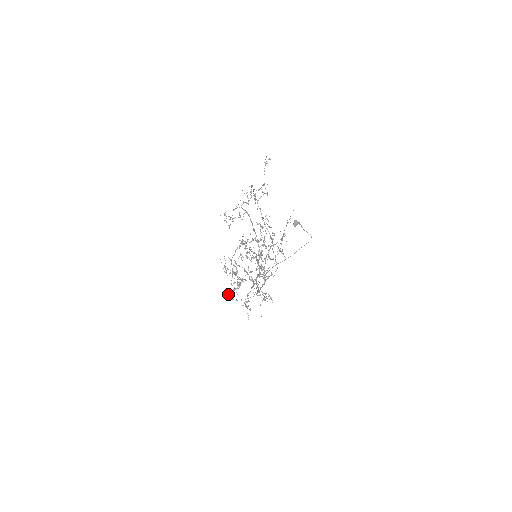
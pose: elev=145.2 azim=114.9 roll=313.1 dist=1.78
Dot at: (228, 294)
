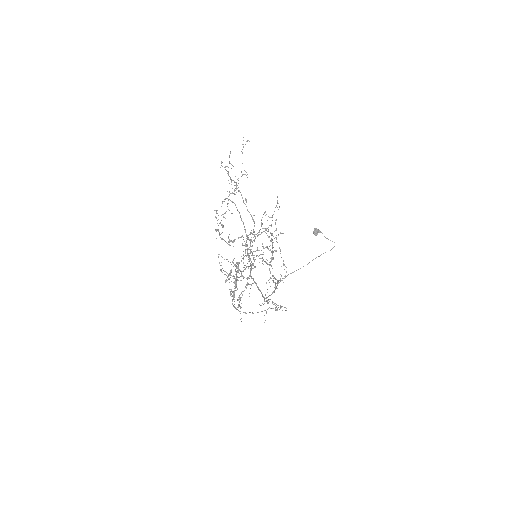
Dot at: (232, 303)
